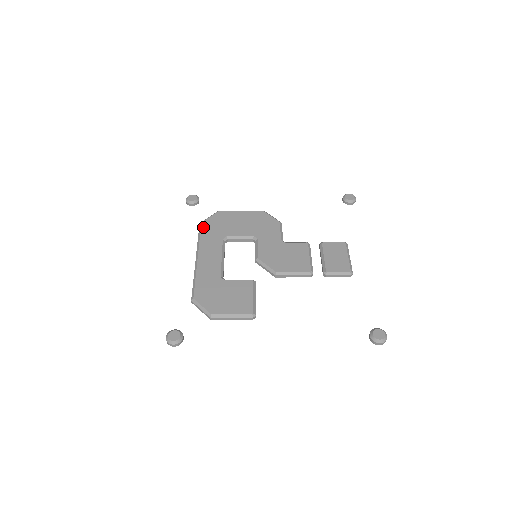
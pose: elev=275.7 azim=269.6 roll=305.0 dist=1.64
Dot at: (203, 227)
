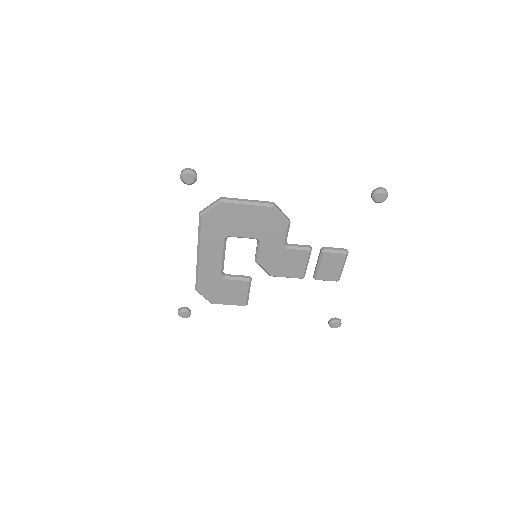
Dot at: (203, 223)
